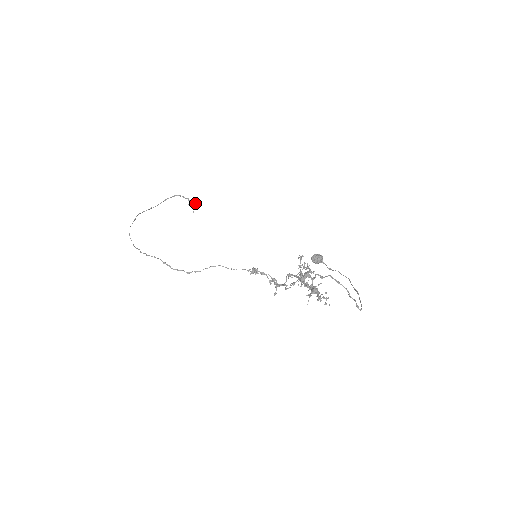
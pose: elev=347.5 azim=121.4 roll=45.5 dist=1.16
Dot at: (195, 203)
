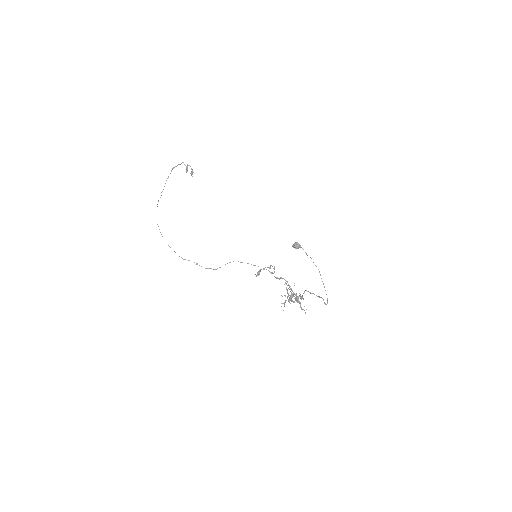
Dot at: (191, 172)
